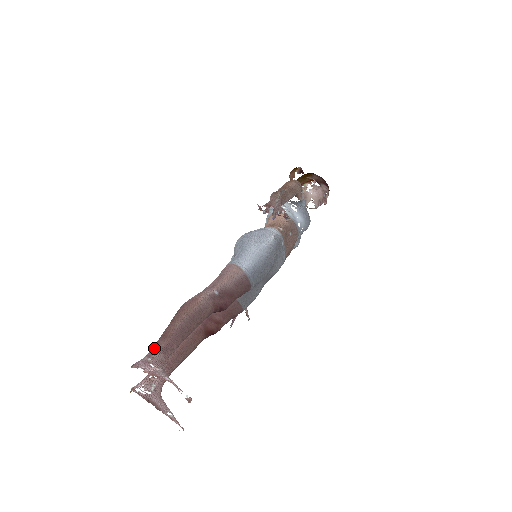
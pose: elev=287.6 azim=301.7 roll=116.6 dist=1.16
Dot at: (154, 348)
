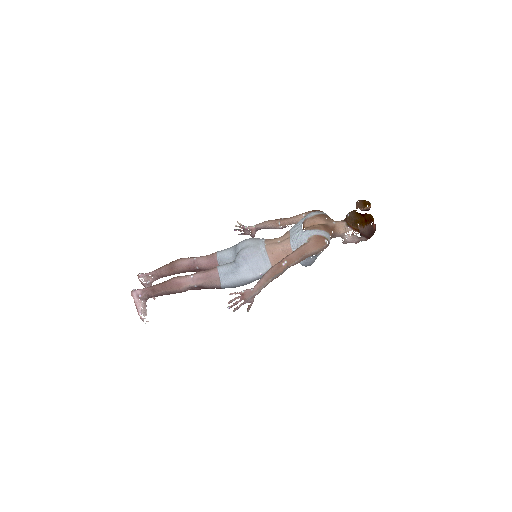
Dot at: (146, 291)
